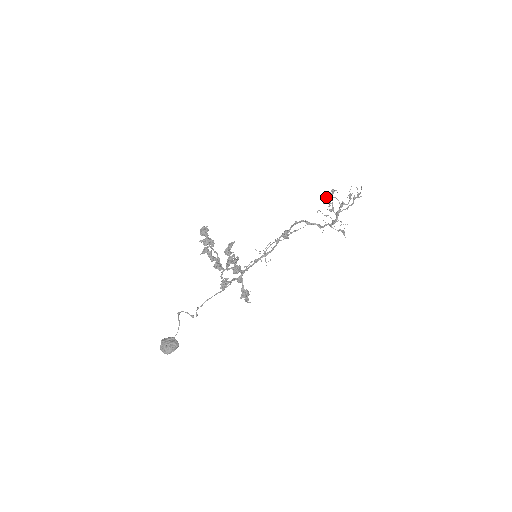
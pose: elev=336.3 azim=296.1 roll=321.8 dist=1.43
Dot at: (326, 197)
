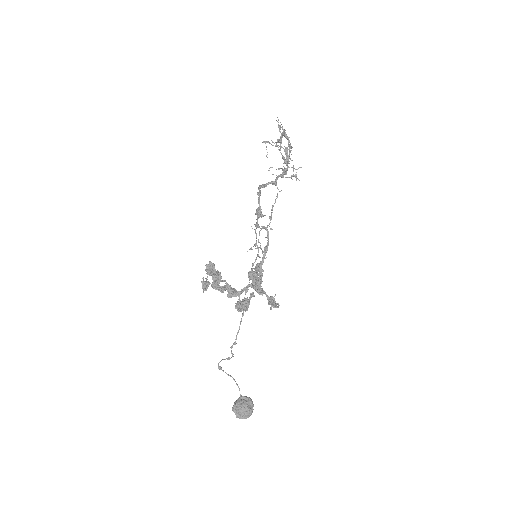
Dot at: (266, 149)
